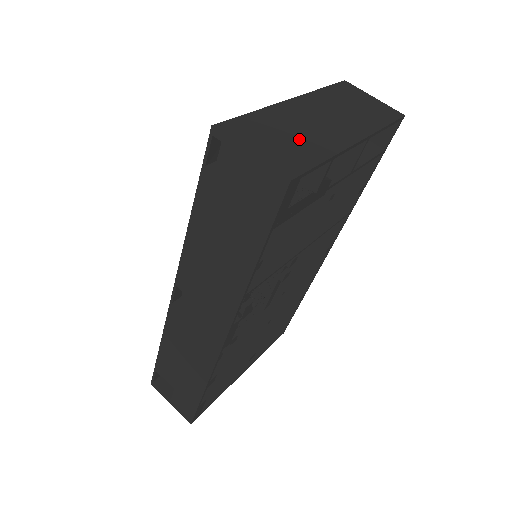
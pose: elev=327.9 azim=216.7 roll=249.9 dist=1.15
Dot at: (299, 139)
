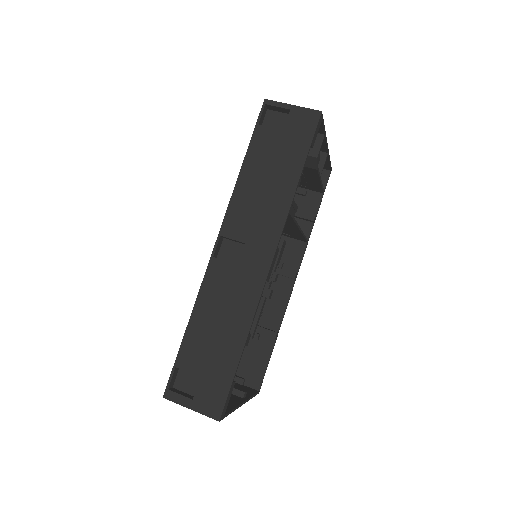
Dot at: occluded
